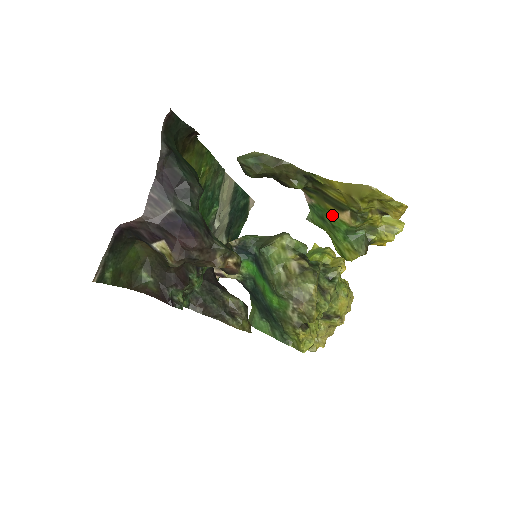
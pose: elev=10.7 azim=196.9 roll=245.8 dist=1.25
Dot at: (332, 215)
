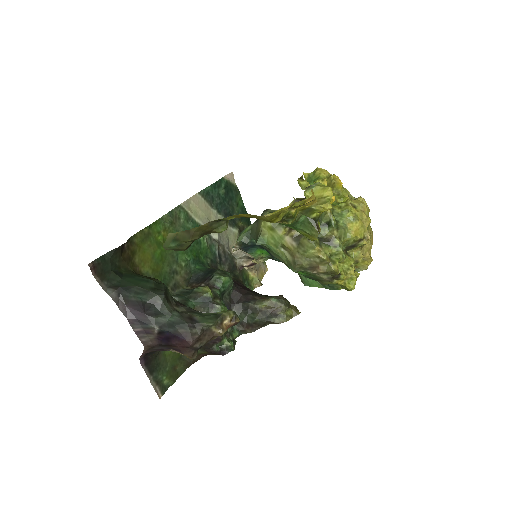
Dot at: occluded
